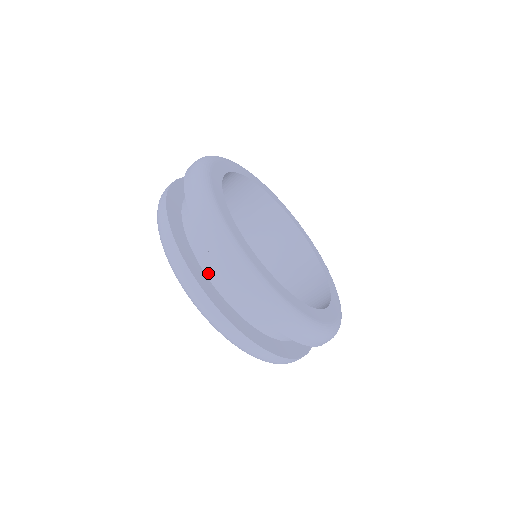
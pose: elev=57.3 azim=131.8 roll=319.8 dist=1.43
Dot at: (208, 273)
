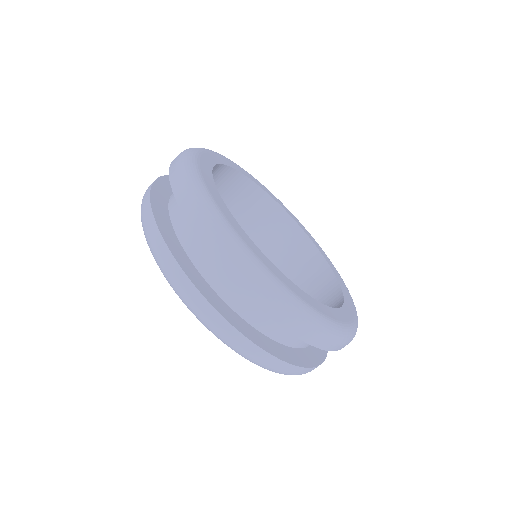
Dot at: (258, 327)
